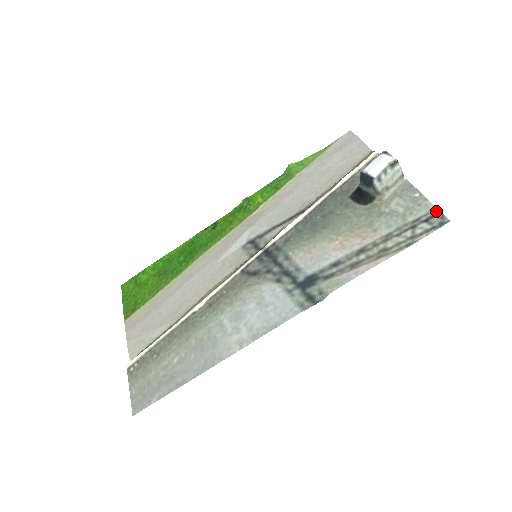
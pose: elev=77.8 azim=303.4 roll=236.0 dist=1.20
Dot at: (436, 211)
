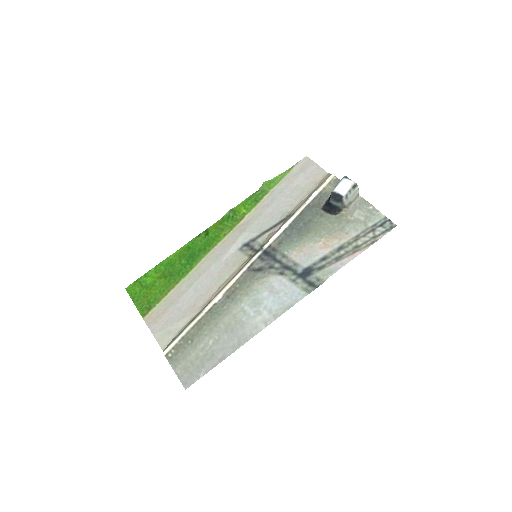
Dot at: (386, 219)
